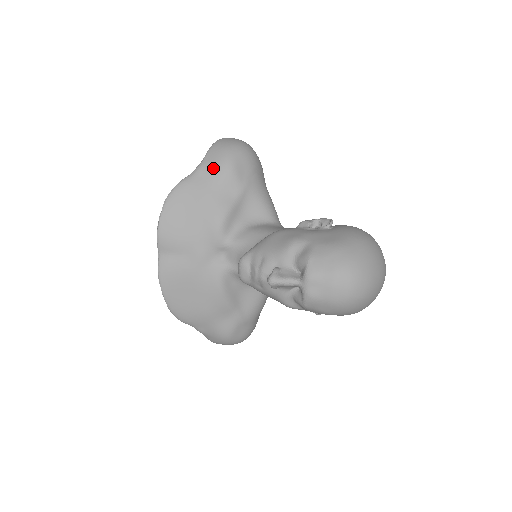
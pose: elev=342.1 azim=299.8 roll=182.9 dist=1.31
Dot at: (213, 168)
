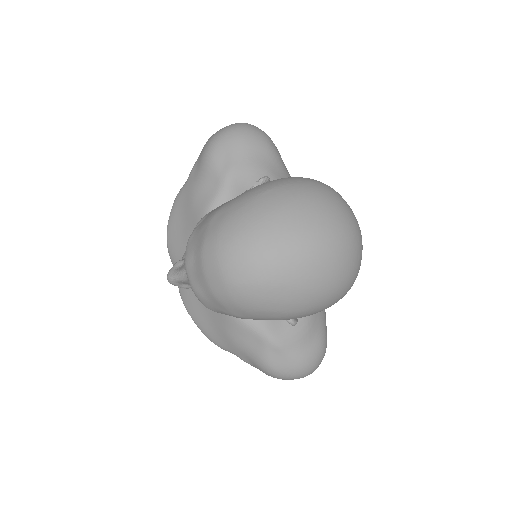
Dot at: (198, 164)
